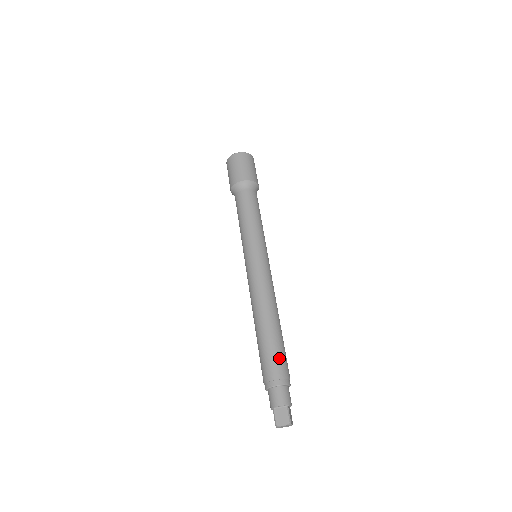
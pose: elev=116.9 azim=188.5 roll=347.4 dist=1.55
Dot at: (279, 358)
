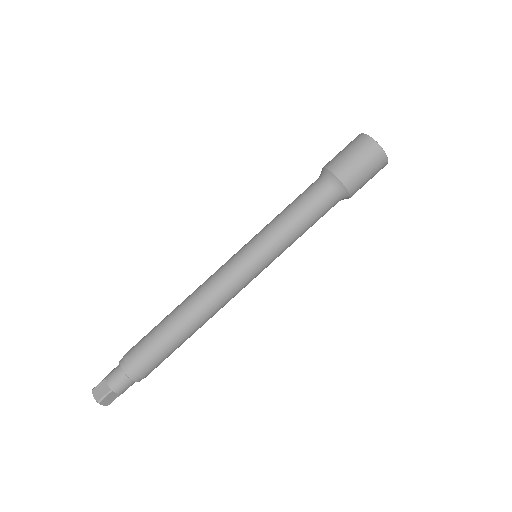
Dot at: (148, 354)
